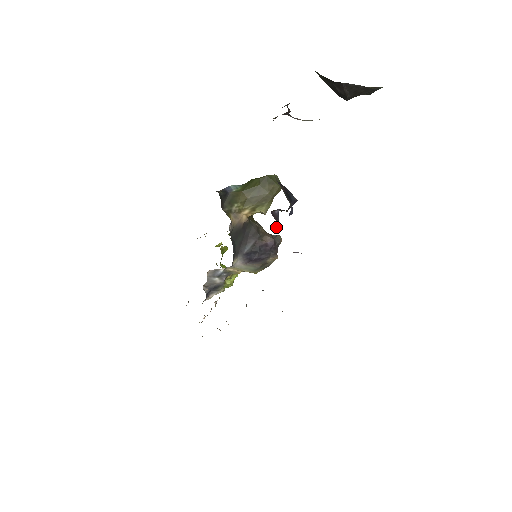
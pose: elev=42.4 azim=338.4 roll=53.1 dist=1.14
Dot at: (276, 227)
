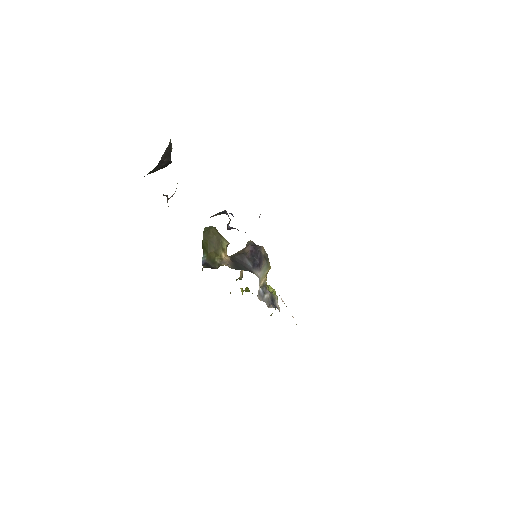
Dot at: occluded
